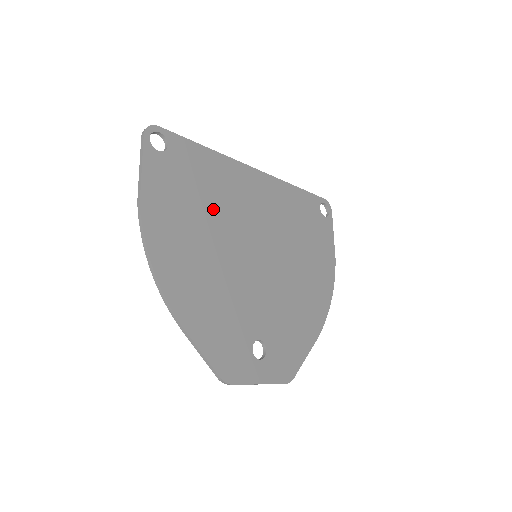
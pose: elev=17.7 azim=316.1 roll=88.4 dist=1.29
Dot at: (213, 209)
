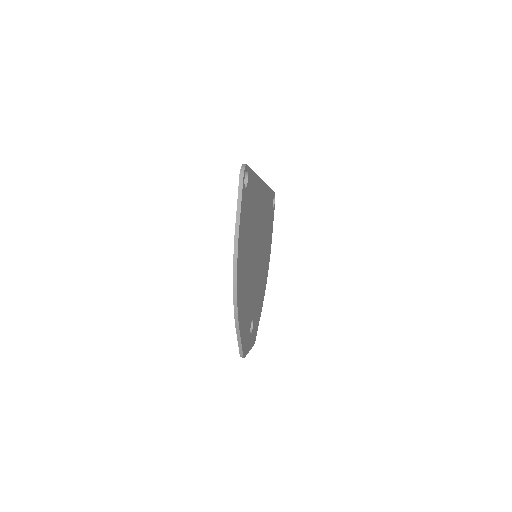
Dot at: (252, 228)
